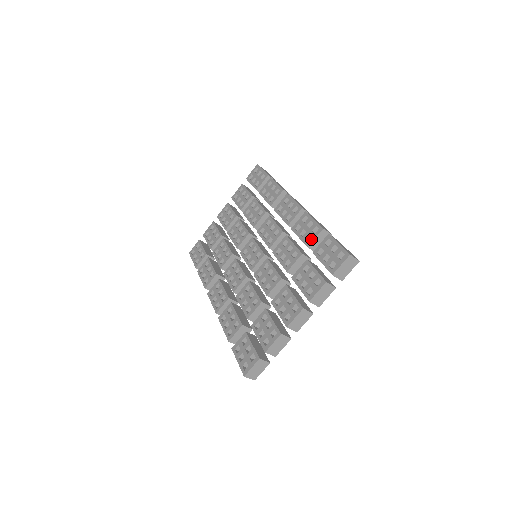
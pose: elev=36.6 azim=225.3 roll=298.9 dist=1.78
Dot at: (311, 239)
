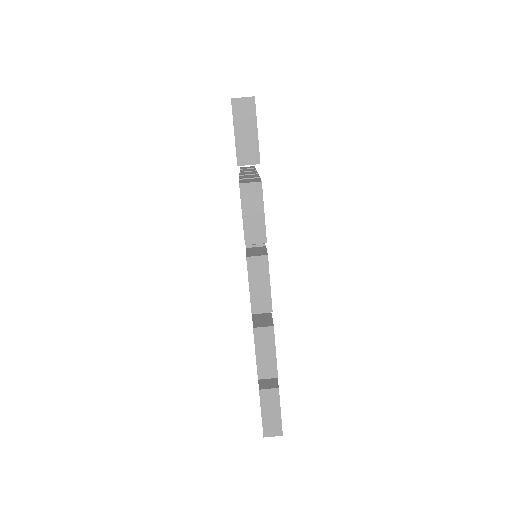
Dot at: occluded
